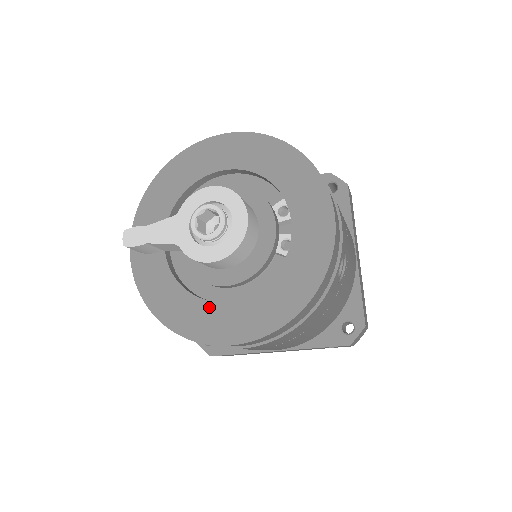
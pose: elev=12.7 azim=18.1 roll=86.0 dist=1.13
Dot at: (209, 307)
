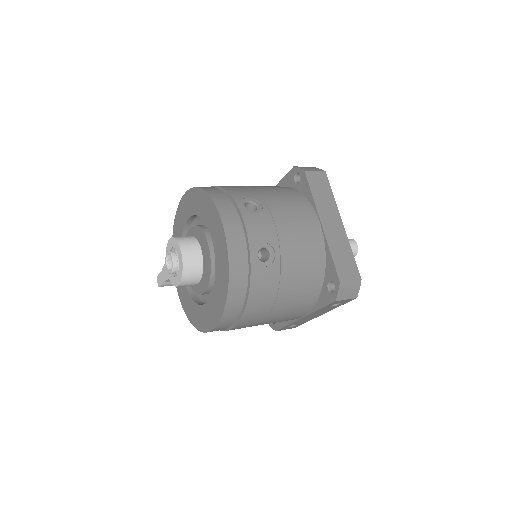
Dot at: (201, 309)
